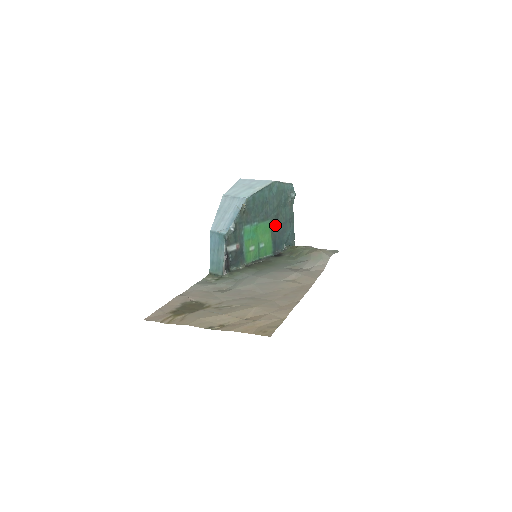
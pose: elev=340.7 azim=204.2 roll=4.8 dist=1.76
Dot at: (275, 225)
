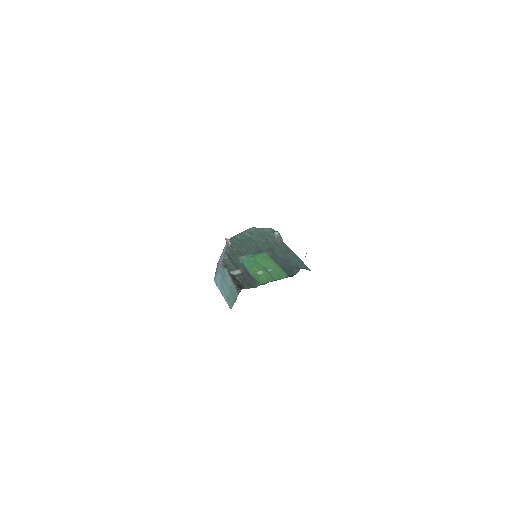
Dot at: (275, 256)
